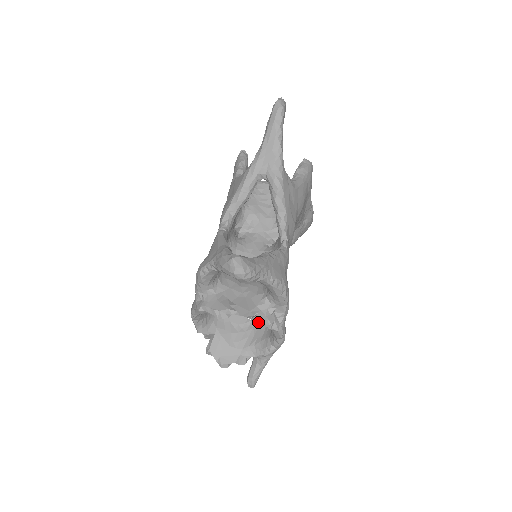
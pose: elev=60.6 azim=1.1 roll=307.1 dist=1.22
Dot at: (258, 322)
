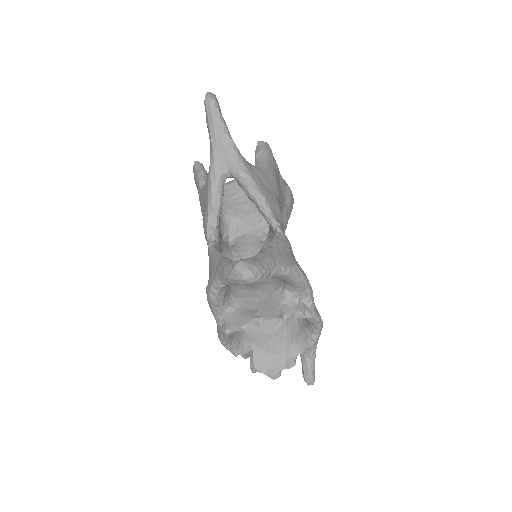
Dot at: (289, 317)
